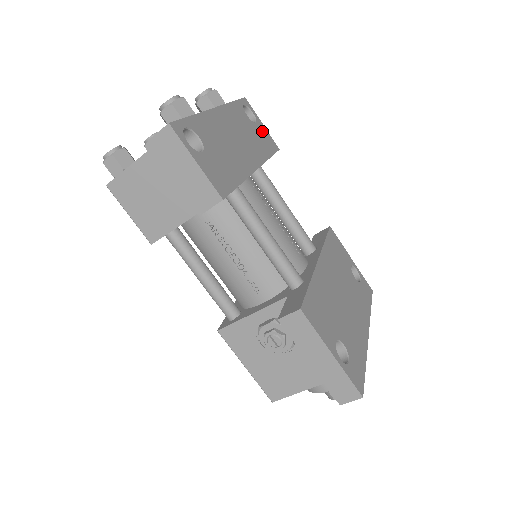
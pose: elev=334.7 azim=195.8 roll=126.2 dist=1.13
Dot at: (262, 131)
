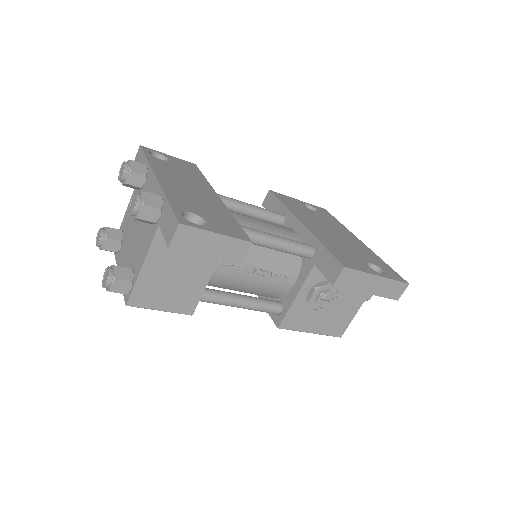
Dot at: (177, 162)
